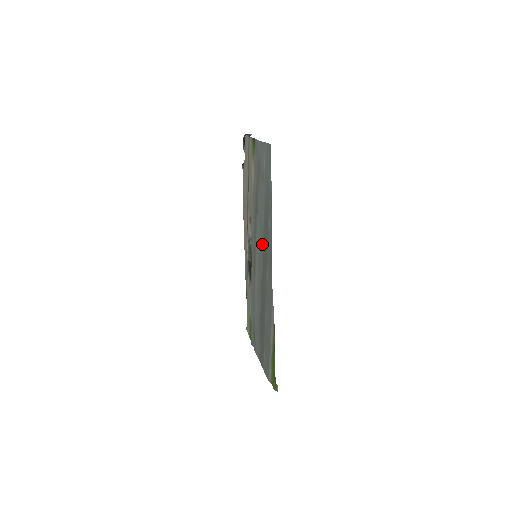
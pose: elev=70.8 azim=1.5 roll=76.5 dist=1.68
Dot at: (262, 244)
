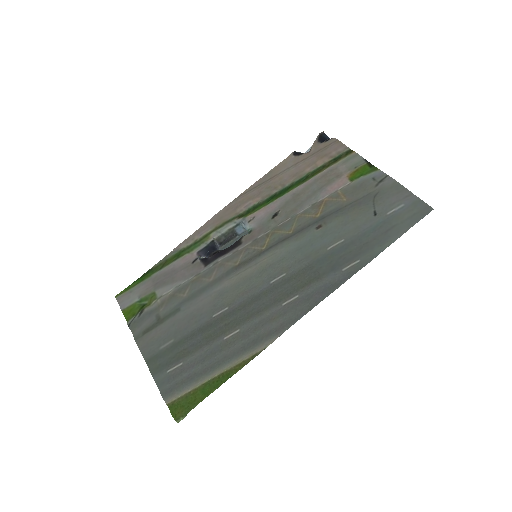
Dot at: (303, 263)
